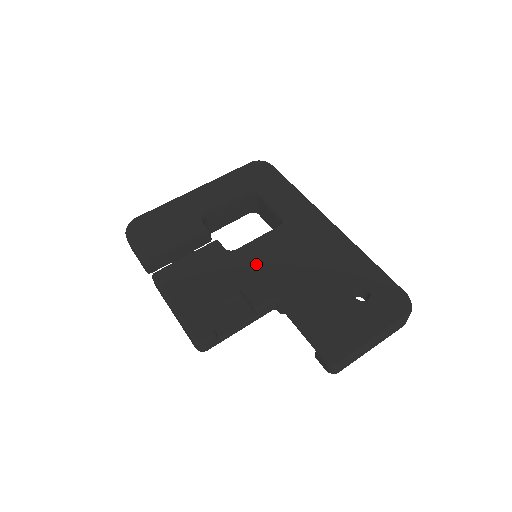
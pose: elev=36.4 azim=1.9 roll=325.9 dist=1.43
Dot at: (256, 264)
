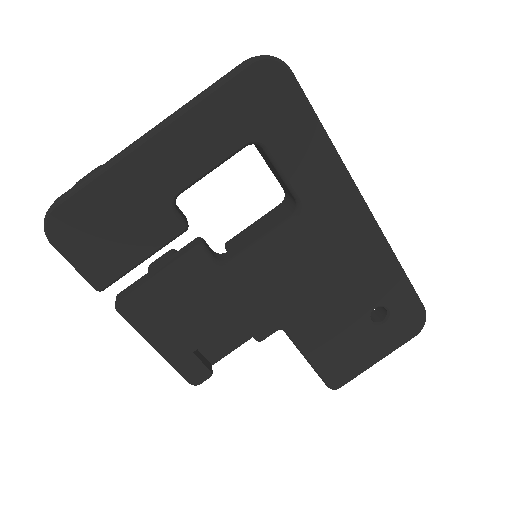
Dot at: (260, 286)
